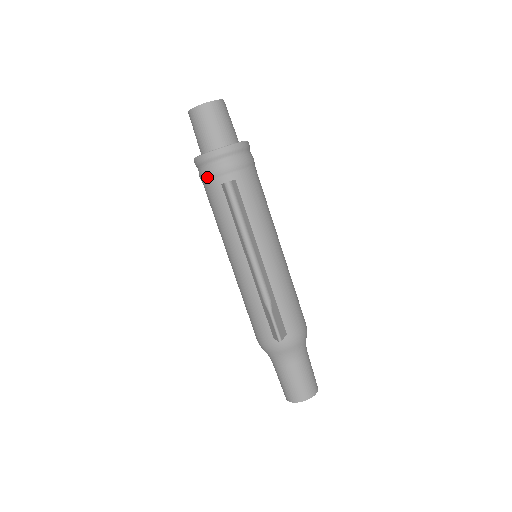
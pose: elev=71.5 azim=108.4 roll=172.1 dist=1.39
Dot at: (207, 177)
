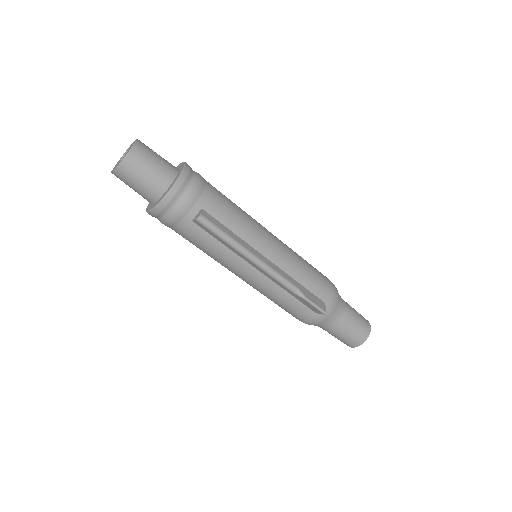
Dot at: (173, 222)
